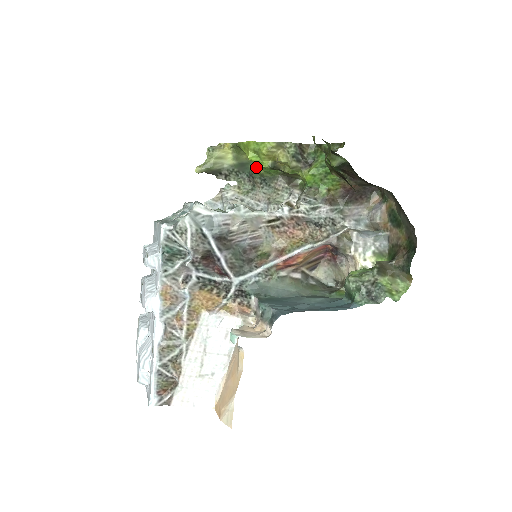
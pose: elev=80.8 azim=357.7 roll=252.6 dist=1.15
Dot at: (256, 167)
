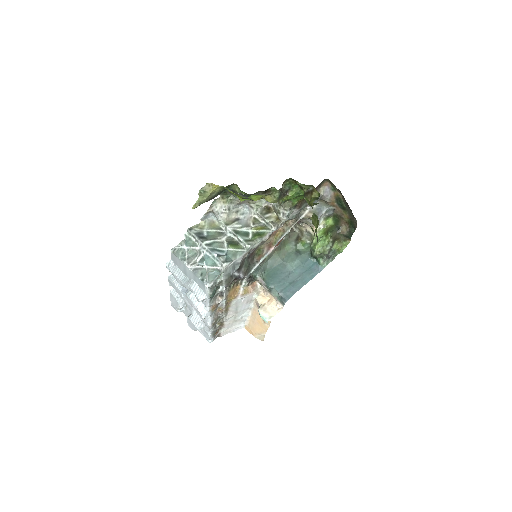
Dot at: (240, 192)
